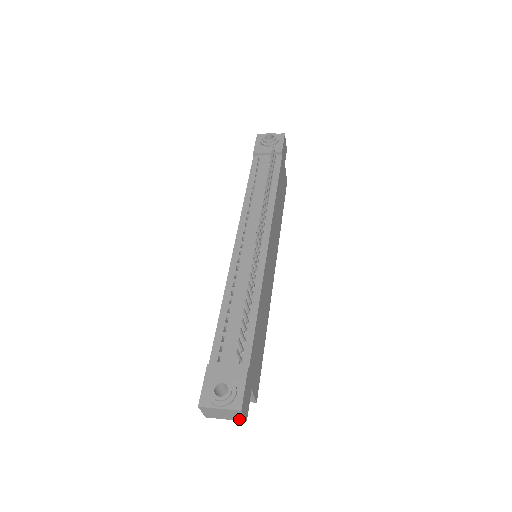
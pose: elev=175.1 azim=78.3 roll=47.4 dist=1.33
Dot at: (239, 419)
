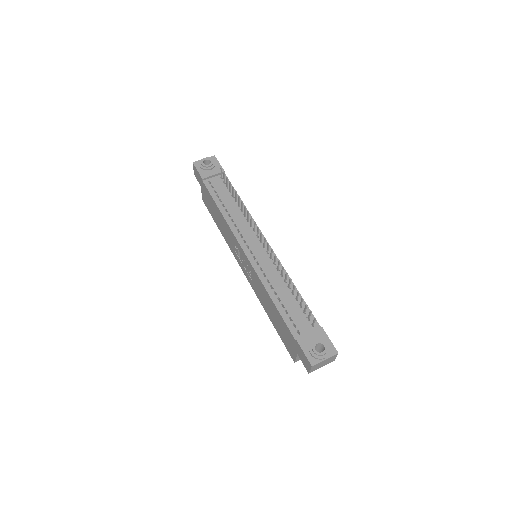
Dot at: (330, 362)
